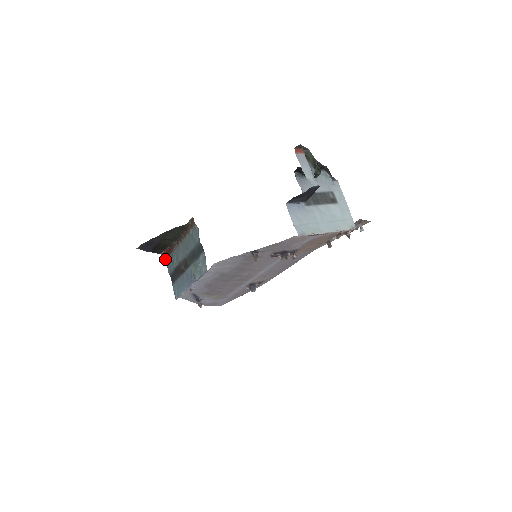
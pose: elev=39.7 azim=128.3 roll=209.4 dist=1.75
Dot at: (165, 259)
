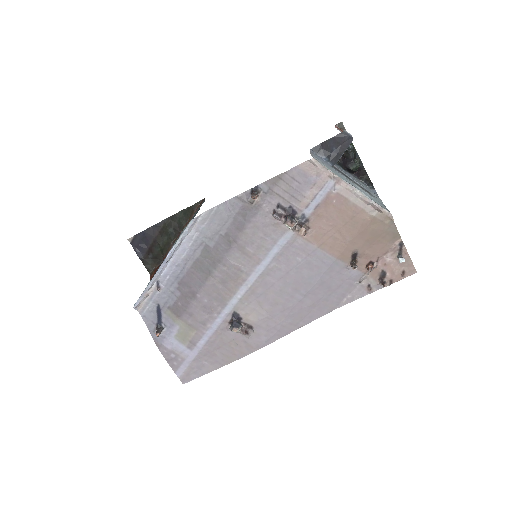
Dot at: occluded
